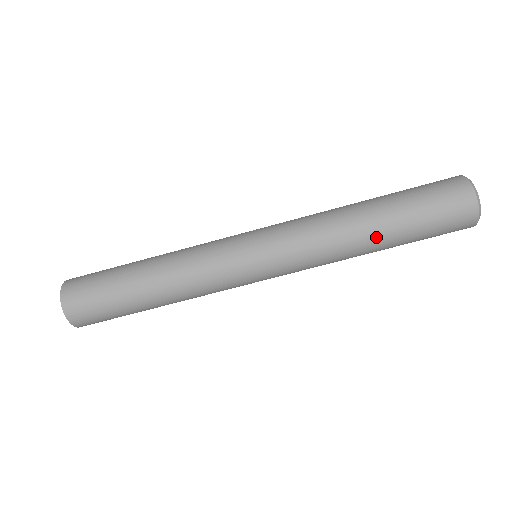
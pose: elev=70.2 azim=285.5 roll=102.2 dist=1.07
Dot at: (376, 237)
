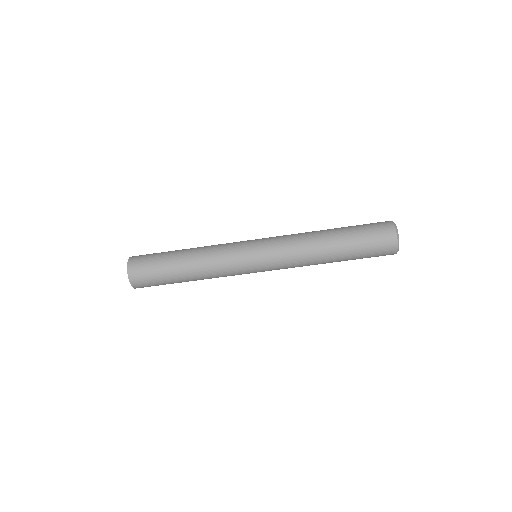
Dot at: occluded
